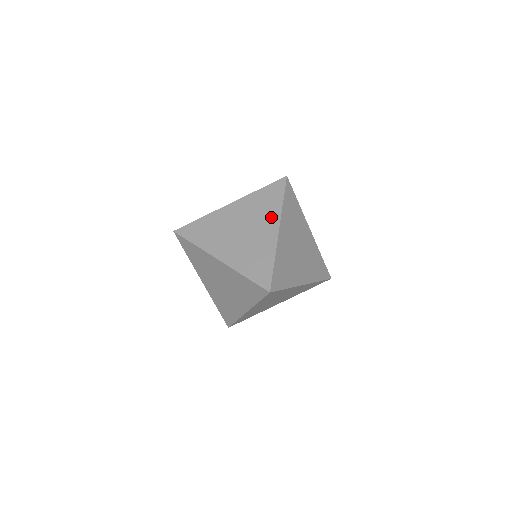
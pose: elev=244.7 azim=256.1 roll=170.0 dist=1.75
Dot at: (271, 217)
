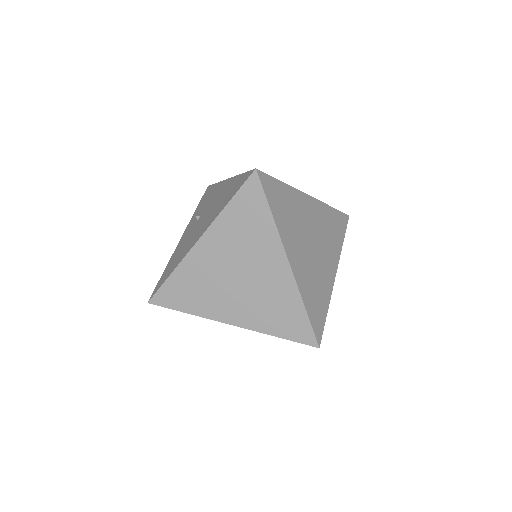
Dot at: (268, 246)
